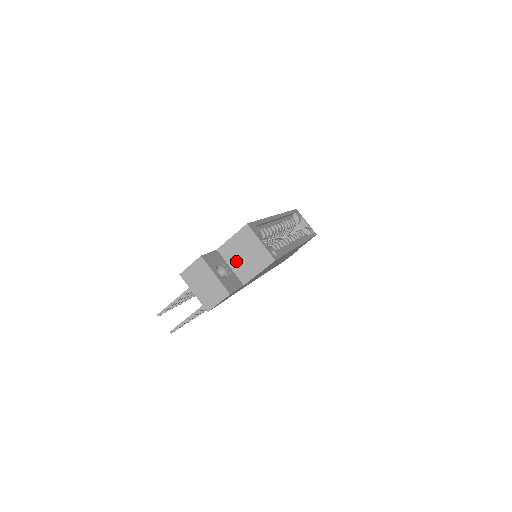
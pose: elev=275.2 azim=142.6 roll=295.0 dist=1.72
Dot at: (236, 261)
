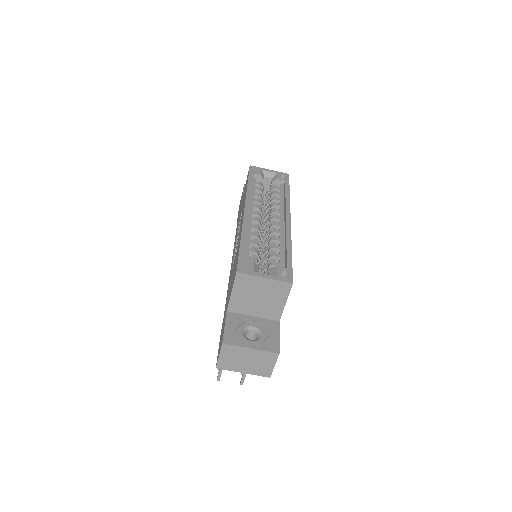
Dot at: (254, 308)
